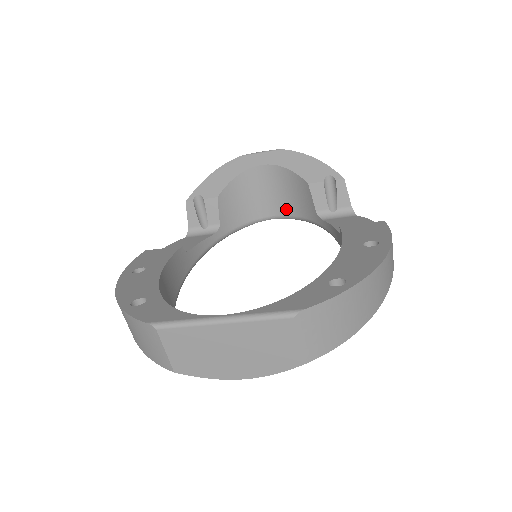
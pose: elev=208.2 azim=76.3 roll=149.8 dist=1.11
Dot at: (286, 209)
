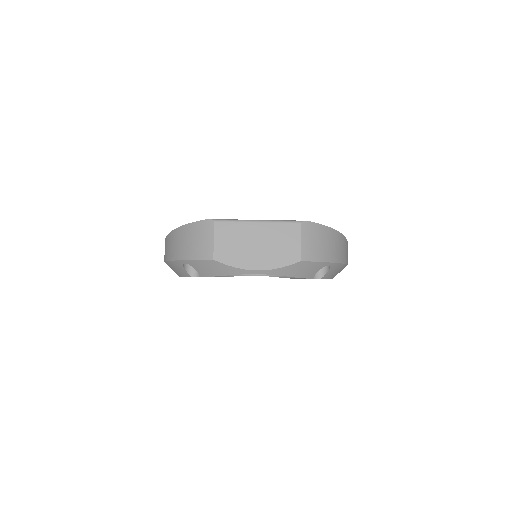
Dot at: occluded
